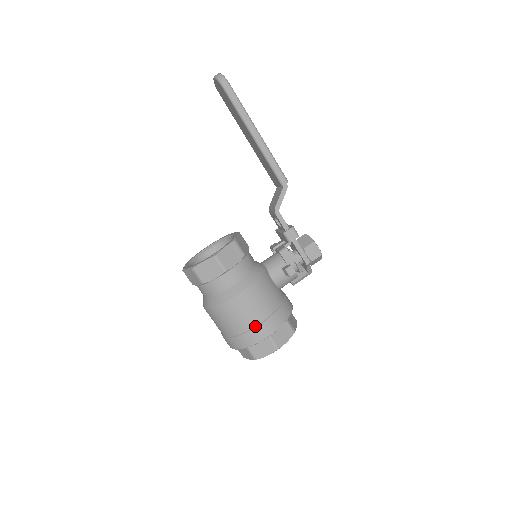
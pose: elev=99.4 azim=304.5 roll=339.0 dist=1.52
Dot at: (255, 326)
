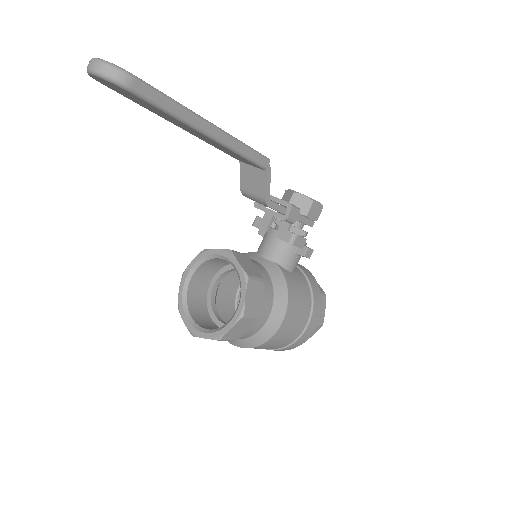
Dot at: (303, 331)
